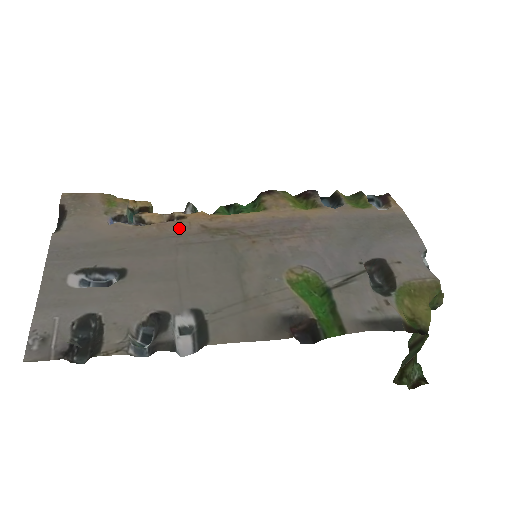
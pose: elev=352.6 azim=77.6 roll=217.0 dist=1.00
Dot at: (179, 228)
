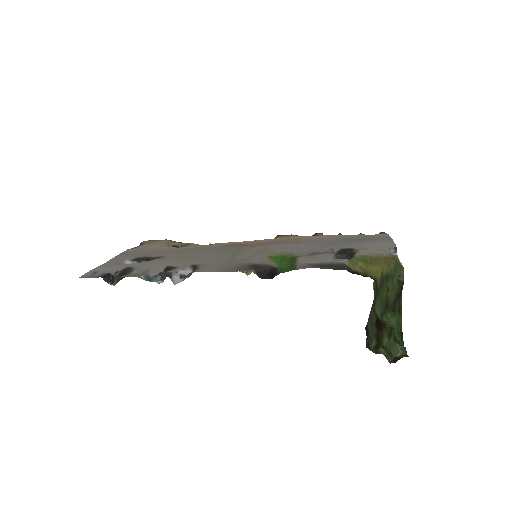
Dot at: (208, 246)
